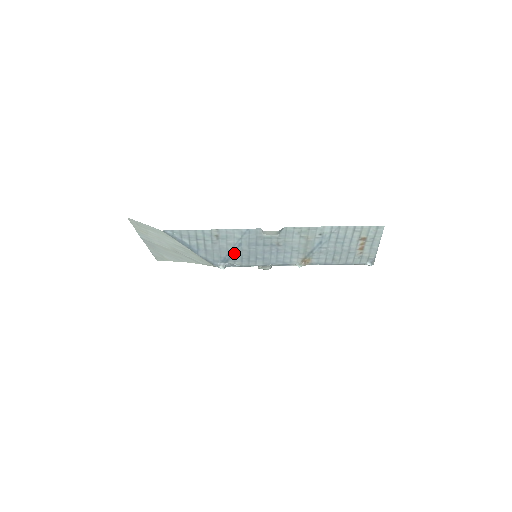
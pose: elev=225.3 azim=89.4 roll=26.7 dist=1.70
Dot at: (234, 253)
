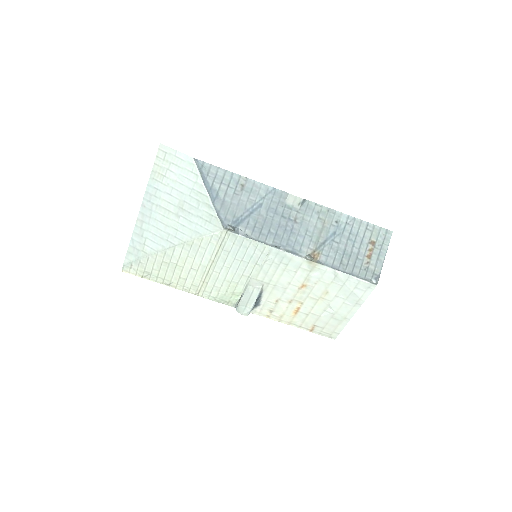
Dot at: (250, 215)
